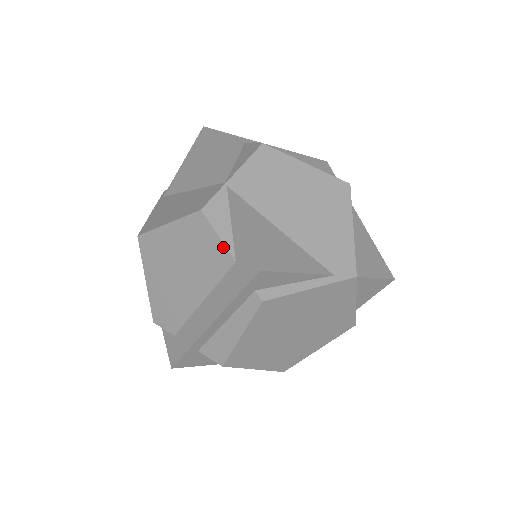
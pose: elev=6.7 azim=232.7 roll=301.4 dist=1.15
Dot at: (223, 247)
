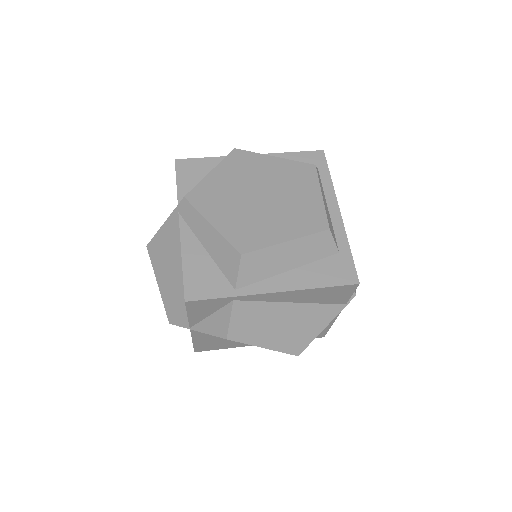
Dot at: occluded
